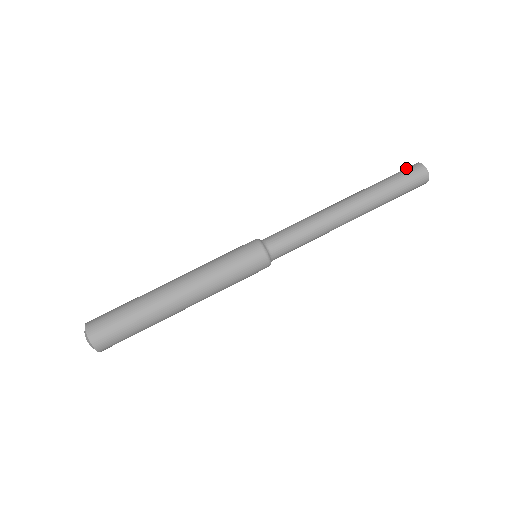
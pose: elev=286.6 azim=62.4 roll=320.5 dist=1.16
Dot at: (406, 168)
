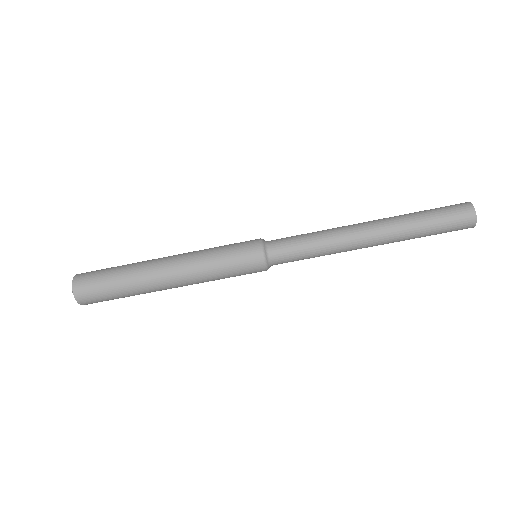
Dot at: (455, 207)
